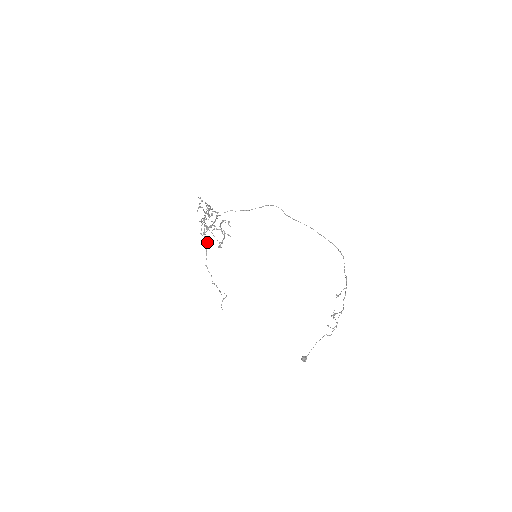
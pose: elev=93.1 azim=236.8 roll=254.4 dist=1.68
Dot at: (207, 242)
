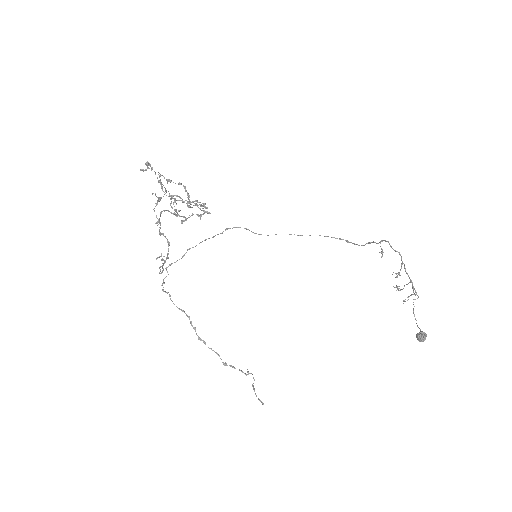
Dot at: (184, 187)
